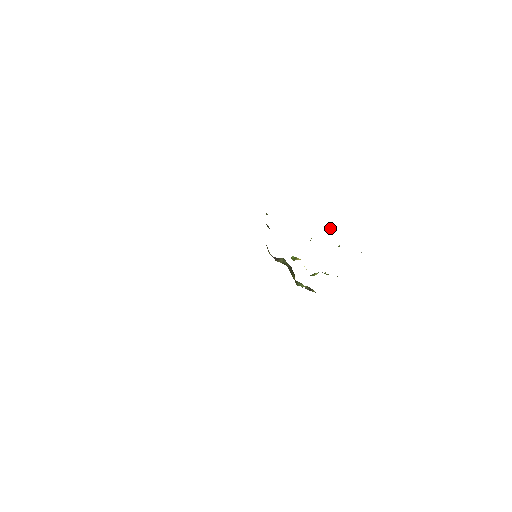
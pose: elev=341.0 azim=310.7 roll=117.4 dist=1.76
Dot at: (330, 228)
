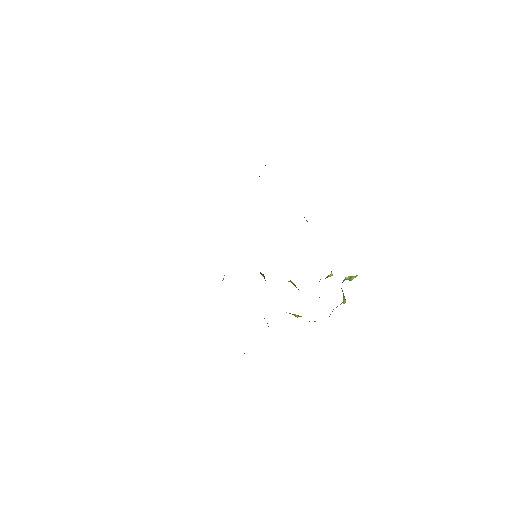
Dot at: (352, 277)
